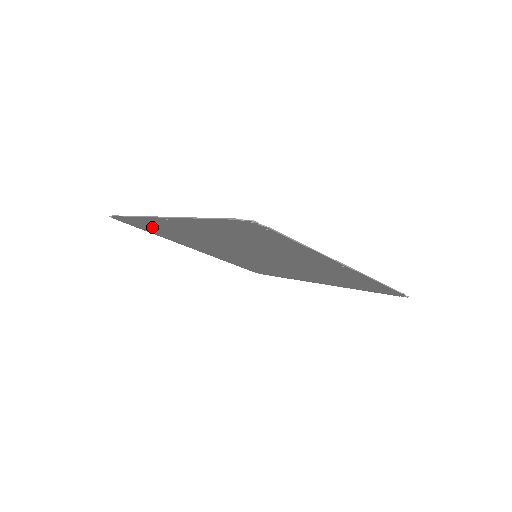
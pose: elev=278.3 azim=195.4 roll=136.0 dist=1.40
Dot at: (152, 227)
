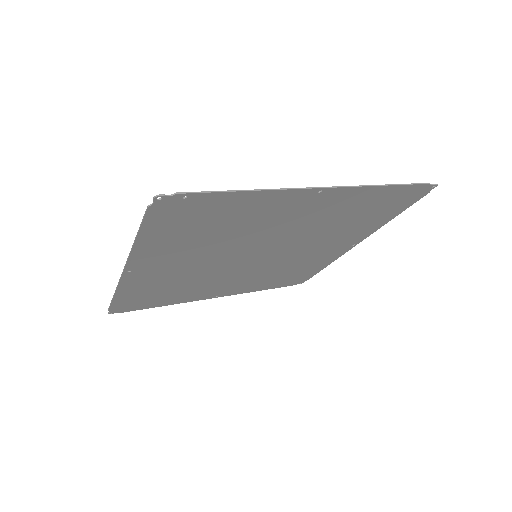
Dot at: (147, 296)
